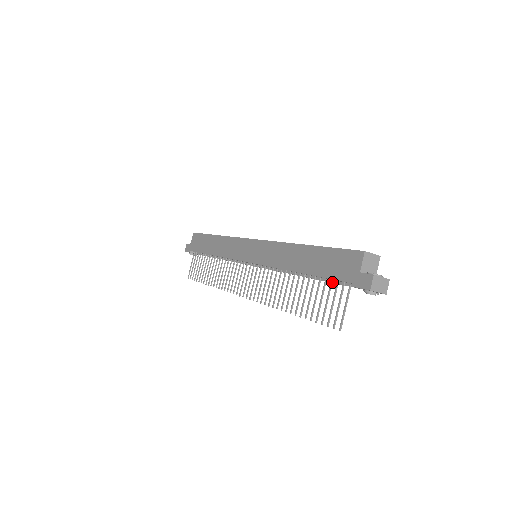
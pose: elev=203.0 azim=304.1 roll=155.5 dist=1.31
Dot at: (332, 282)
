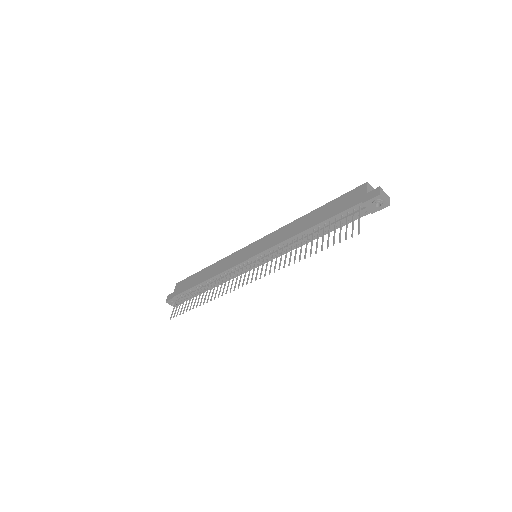
Dot at: (342, 217)
